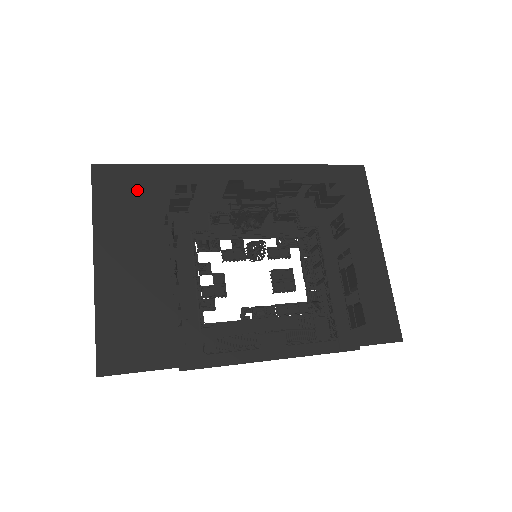
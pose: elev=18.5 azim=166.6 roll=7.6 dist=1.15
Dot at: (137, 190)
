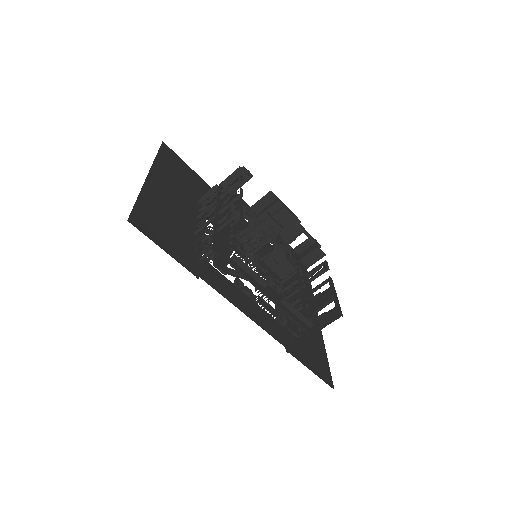
Dot at: (185, 174)
